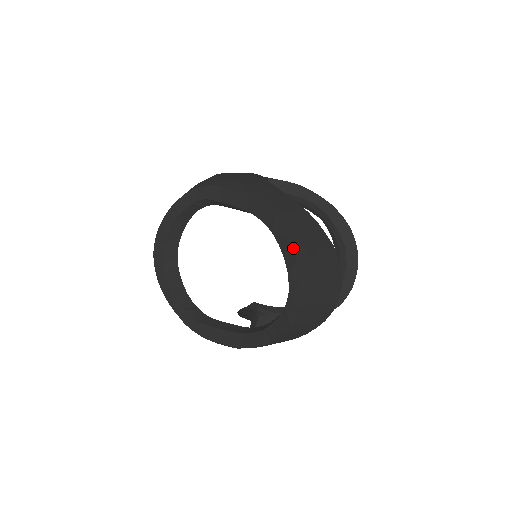
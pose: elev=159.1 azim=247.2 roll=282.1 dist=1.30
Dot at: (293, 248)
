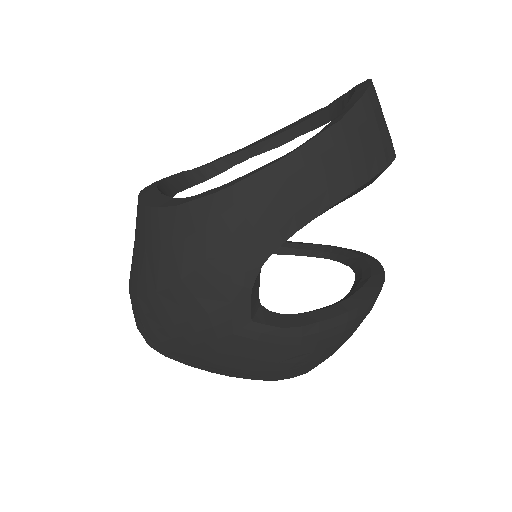
Dot at: occluded
